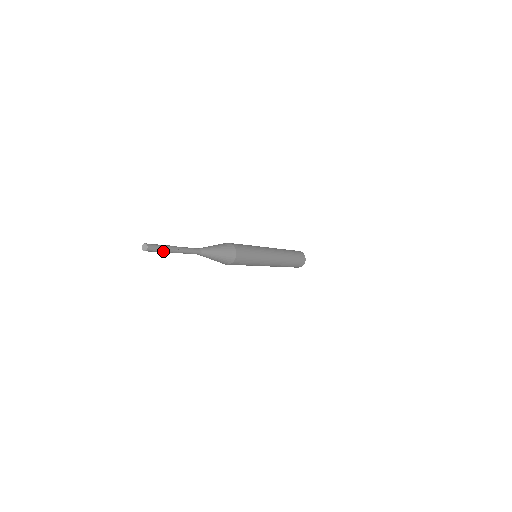
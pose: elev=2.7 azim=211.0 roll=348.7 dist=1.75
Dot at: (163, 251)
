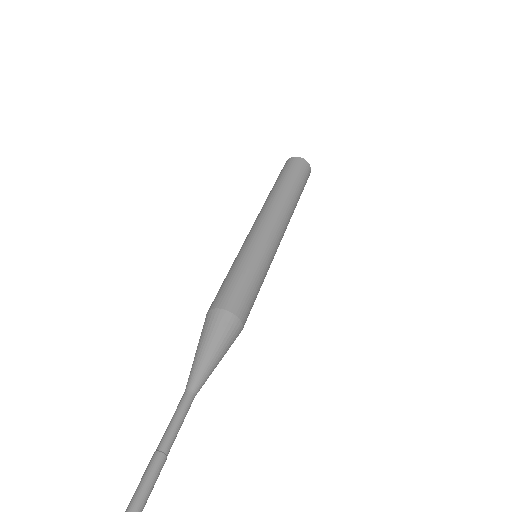
Dot at: (142, 496)
